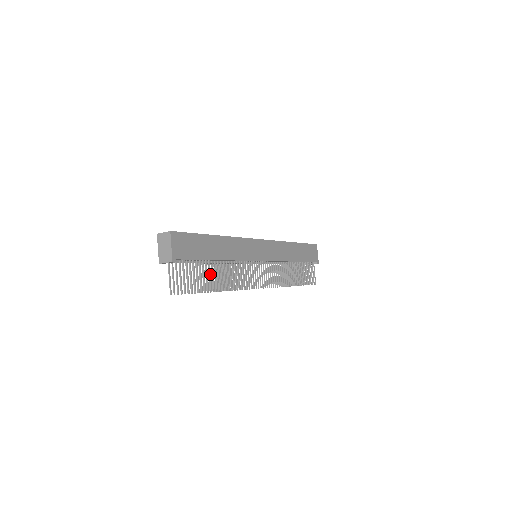
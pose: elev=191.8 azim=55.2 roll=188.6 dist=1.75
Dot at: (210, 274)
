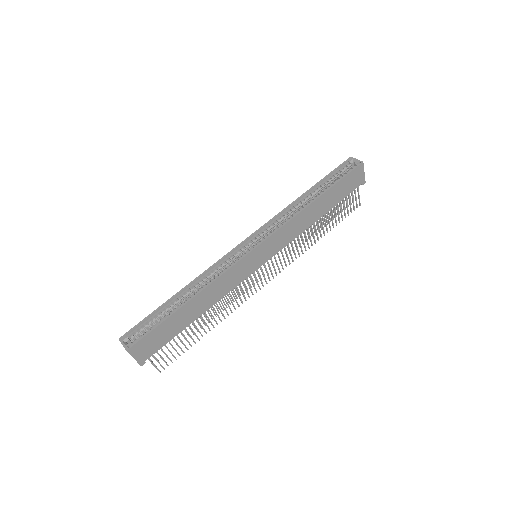
Dot at: (192, 331)
